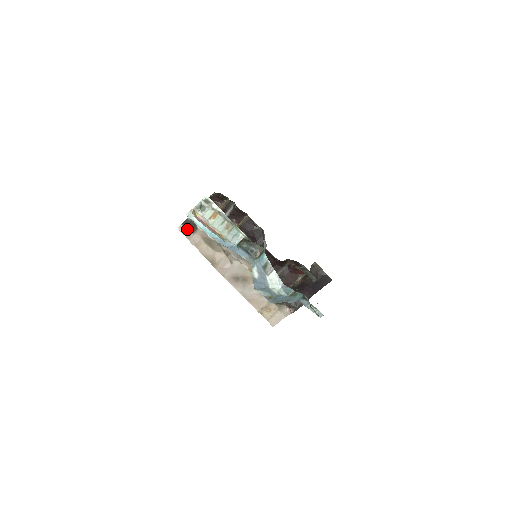
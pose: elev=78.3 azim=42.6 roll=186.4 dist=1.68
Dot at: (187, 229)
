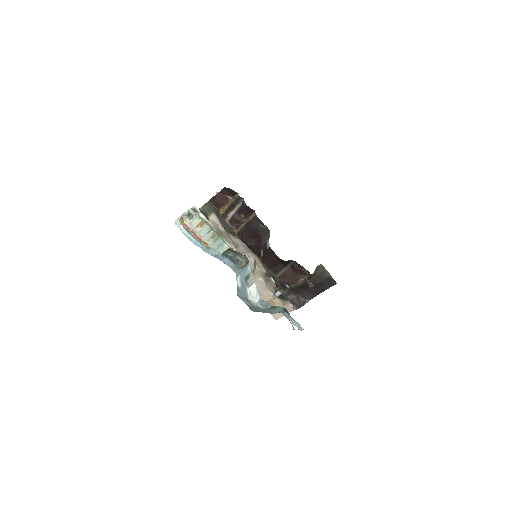
Dot at: occluded
